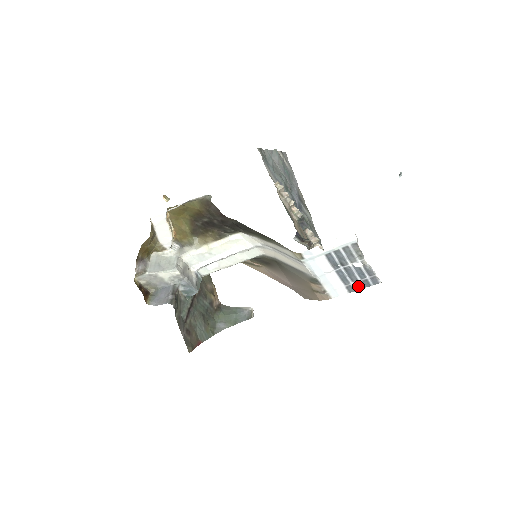
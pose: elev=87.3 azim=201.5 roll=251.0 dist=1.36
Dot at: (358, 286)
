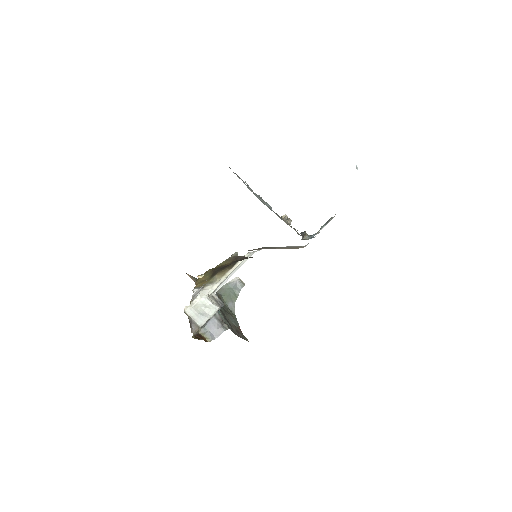
Dot at: occluded
